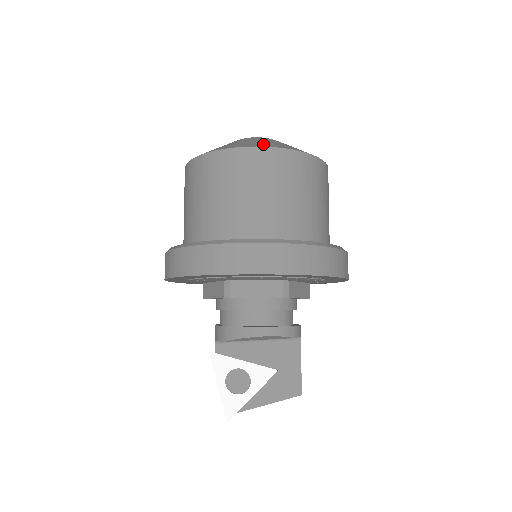
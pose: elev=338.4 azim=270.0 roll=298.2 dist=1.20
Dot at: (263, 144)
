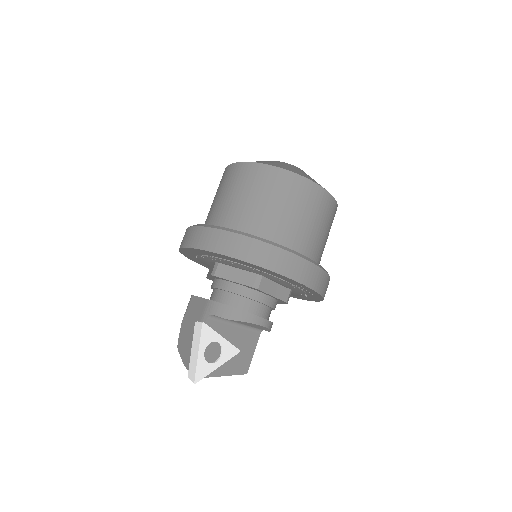
Dot at: occluded
